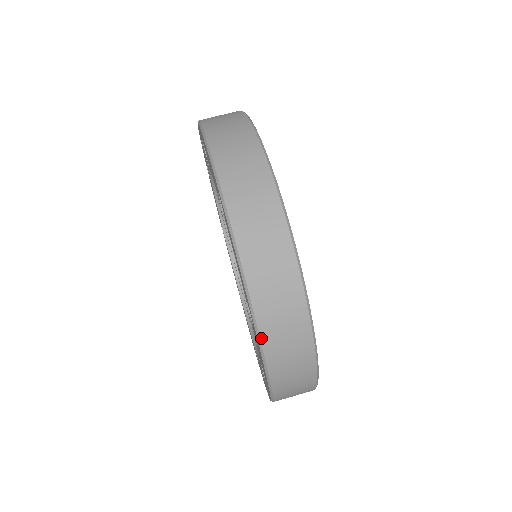
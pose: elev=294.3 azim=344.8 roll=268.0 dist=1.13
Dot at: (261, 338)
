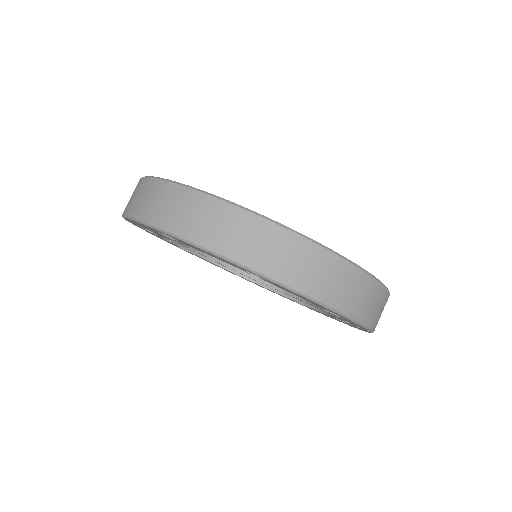
Dot at: (267, 276)
